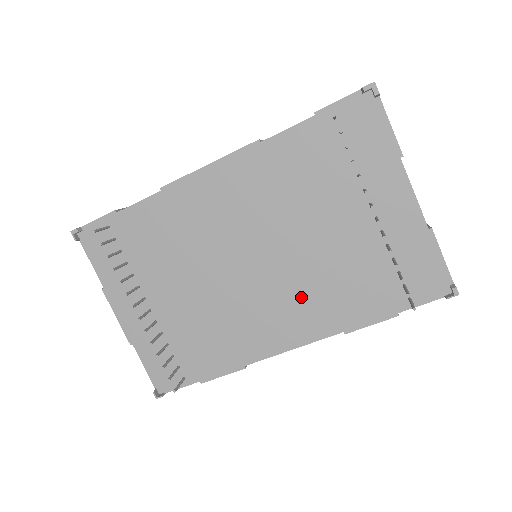
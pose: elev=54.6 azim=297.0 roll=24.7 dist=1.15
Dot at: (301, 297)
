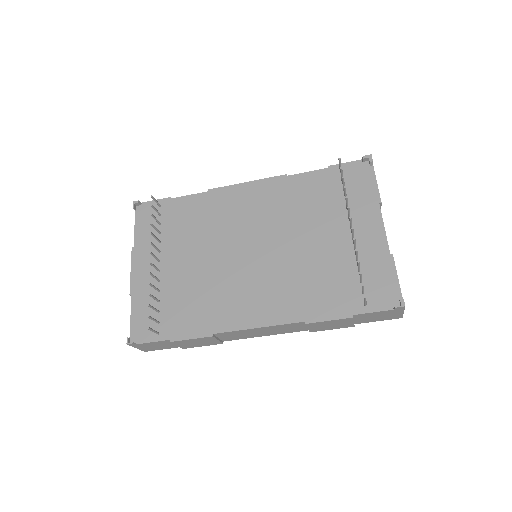
Dot at: (280, 285)
